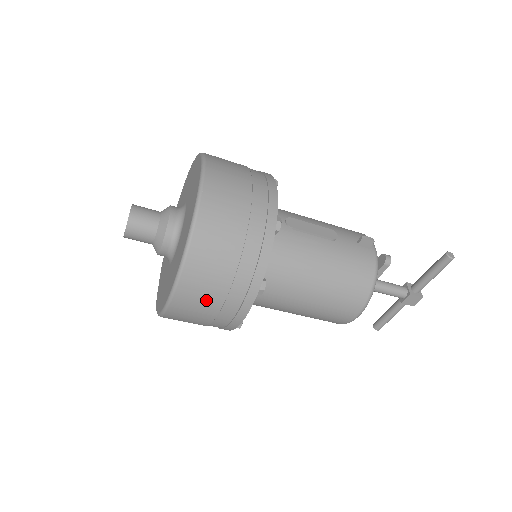
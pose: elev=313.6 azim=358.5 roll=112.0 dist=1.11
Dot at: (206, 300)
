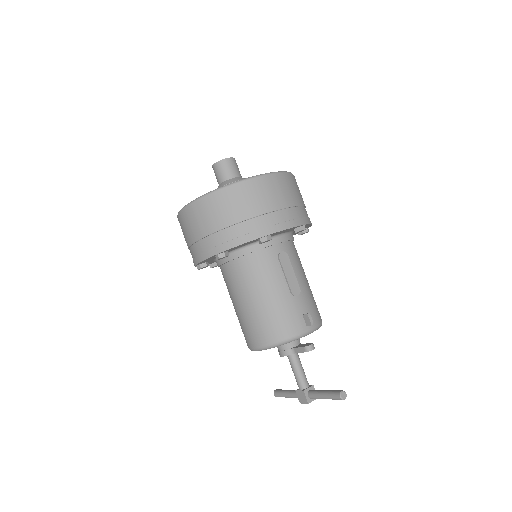
Dot at: (194, 228)
